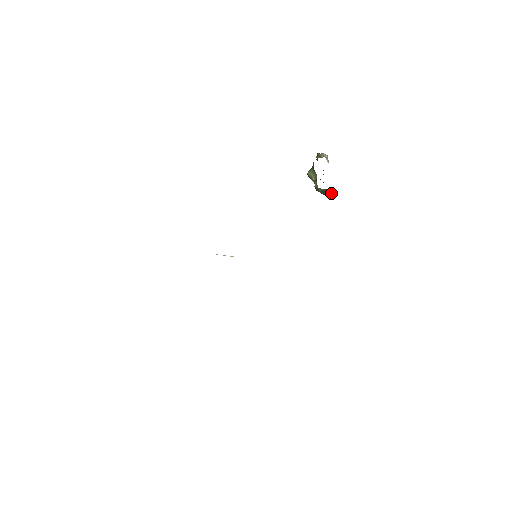
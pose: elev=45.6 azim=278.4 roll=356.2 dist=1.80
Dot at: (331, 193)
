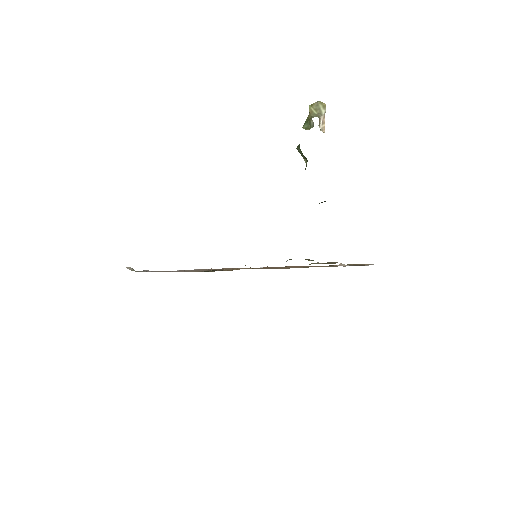
Dot at: occluded
